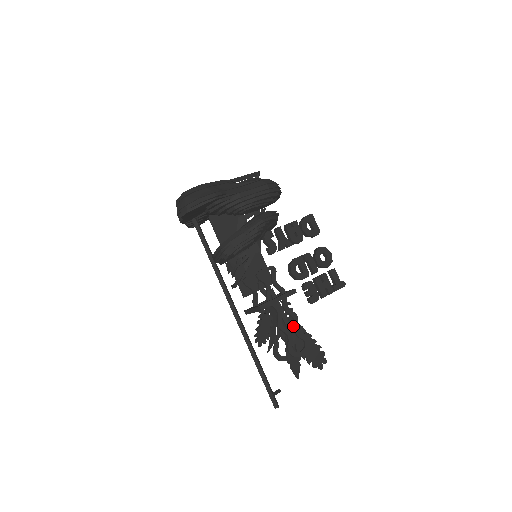
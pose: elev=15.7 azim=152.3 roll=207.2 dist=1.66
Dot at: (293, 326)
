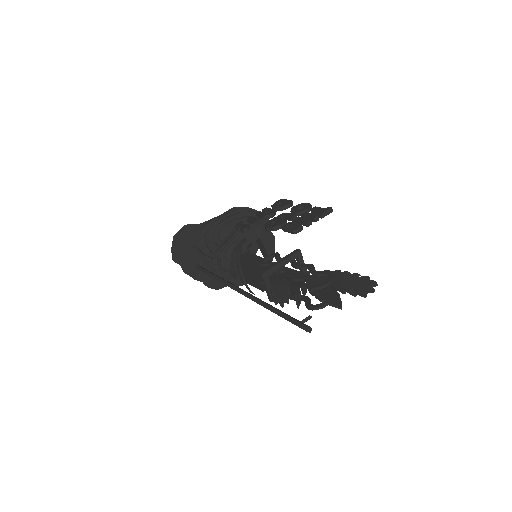
Dot at: (310, 272)
